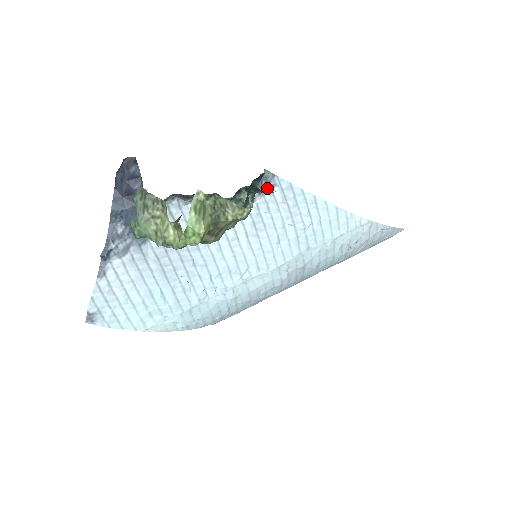
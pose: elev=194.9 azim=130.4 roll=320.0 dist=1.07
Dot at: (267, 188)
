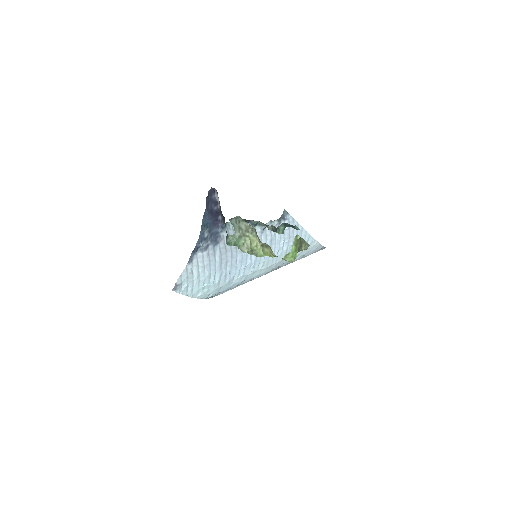
Dot at: (282, 220)
